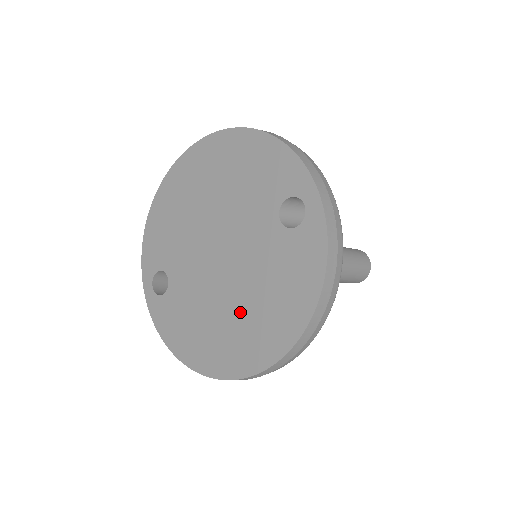
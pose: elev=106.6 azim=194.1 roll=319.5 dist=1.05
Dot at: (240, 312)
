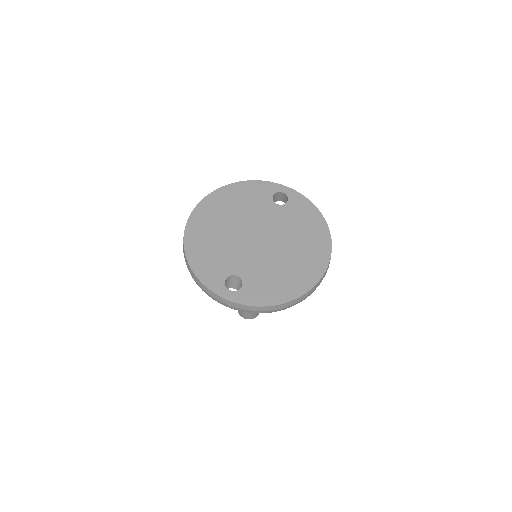
Dot at: (296, 249)
